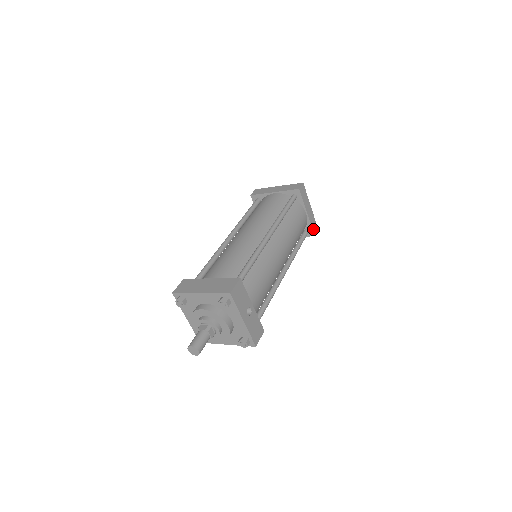
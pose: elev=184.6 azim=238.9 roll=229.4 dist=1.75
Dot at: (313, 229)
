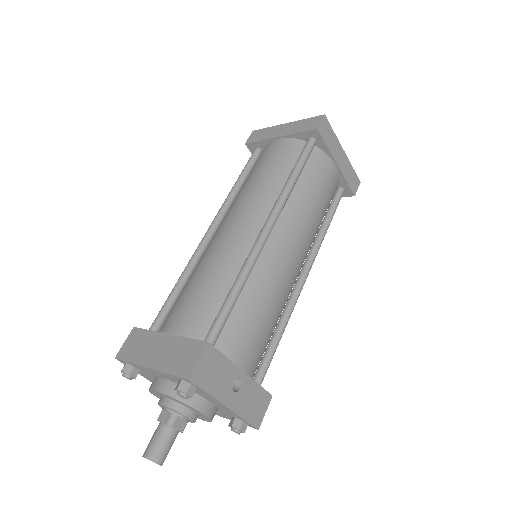
Dot at: (351, 186)
